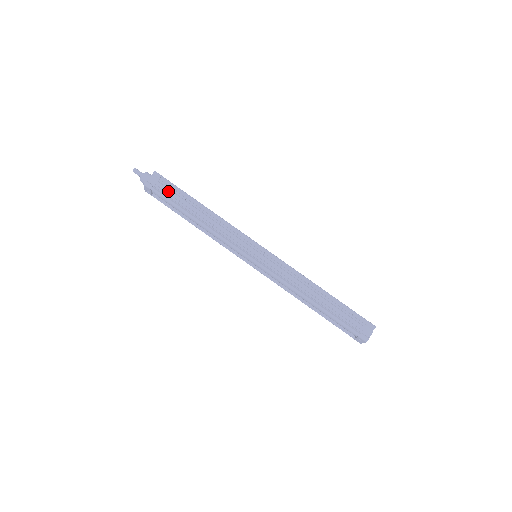
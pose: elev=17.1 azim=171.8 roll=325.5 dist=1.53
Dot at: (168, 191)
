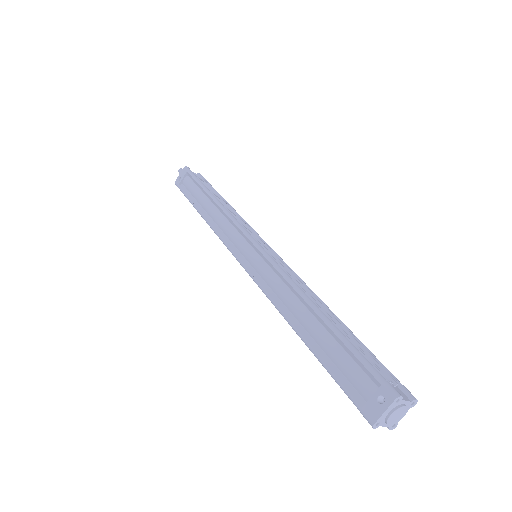
Dot at: occluded
